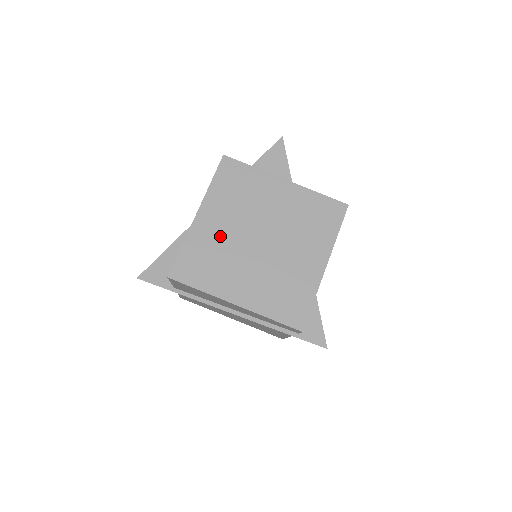
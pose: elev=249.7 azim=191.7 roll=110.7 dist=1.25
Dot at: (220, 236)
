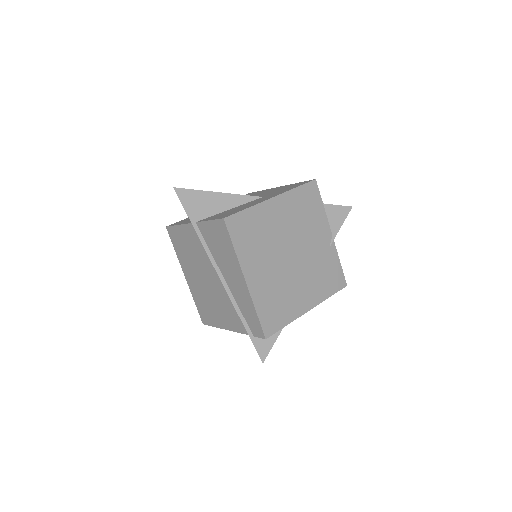
Dot at: (274, 227)
